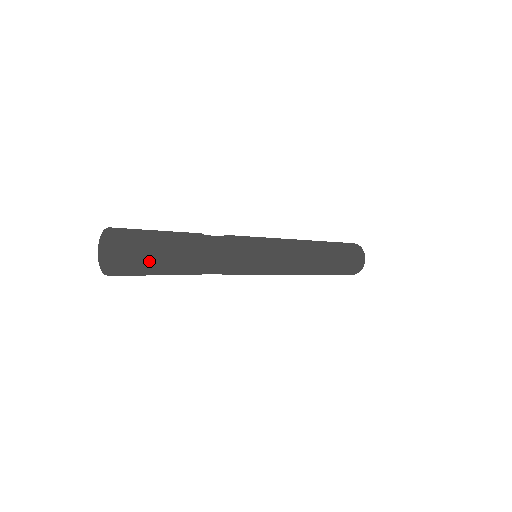
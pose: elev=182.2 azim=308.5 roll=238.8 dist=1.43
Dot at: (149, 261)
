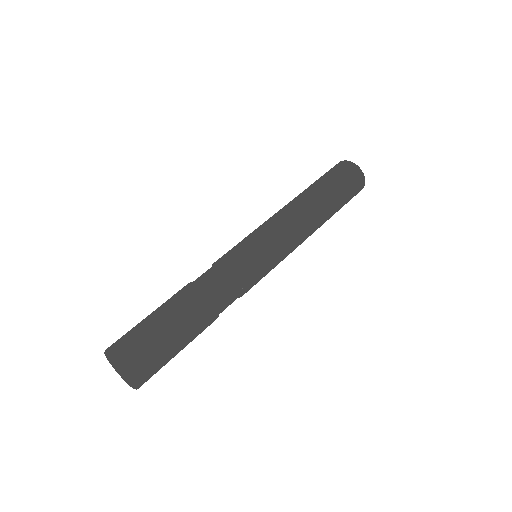
Dot at: (166, 363)
